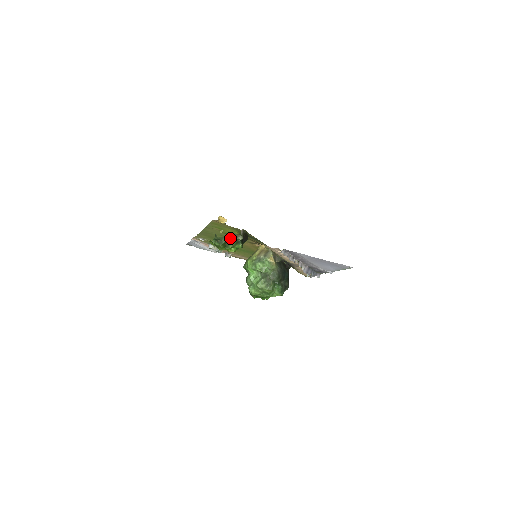
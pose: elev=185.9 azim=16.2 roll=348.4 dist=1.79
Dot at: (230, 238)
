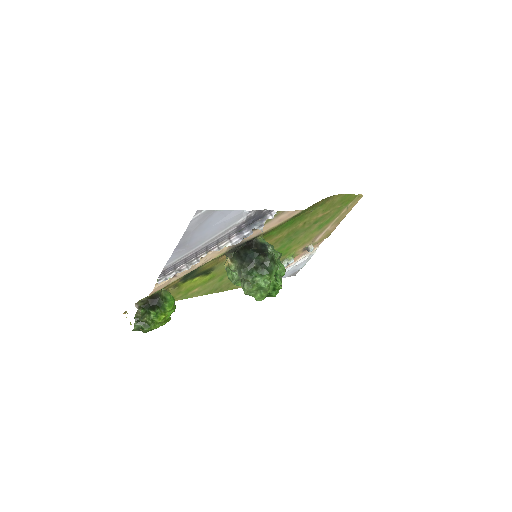
Dot at: (139, 319)
